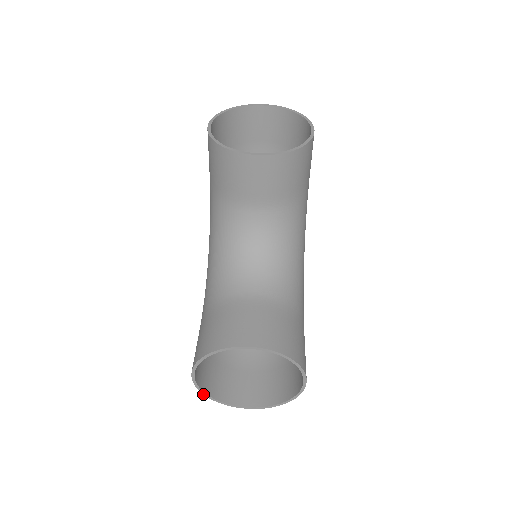
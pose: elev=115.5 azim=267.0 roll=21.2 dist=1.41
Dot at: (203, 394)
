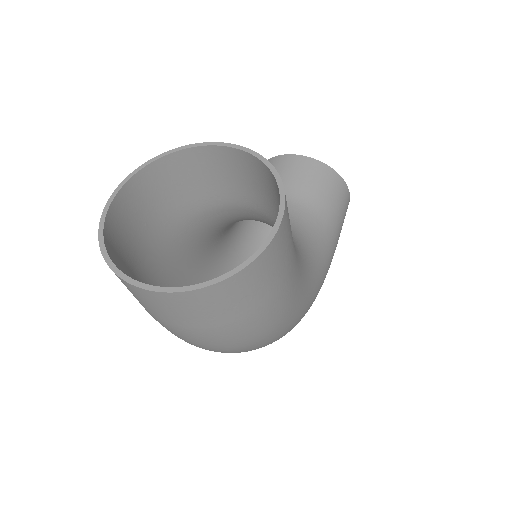
Dot at: (98, 237)
